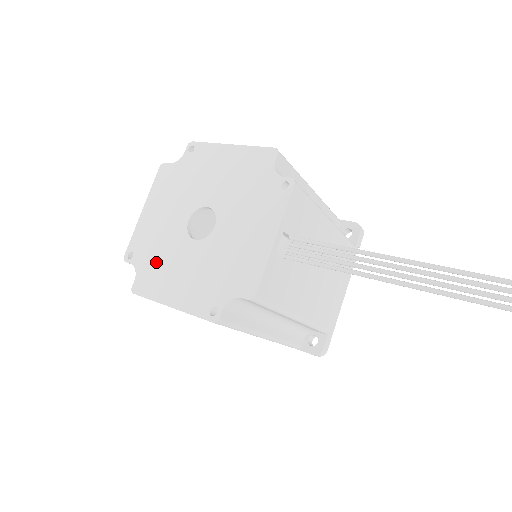
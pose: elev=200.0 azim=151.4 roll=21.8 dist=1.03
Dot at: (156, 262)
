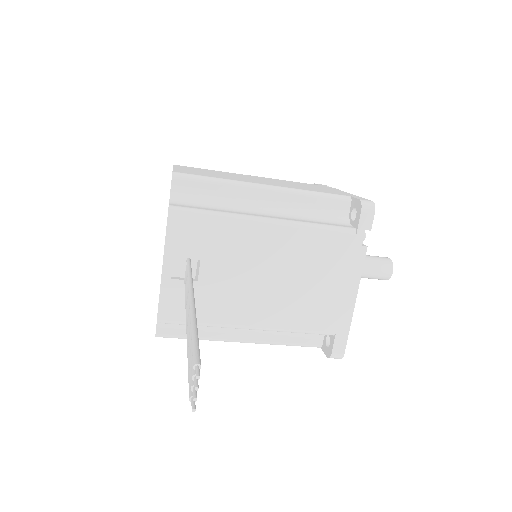
Dot at: occluded
